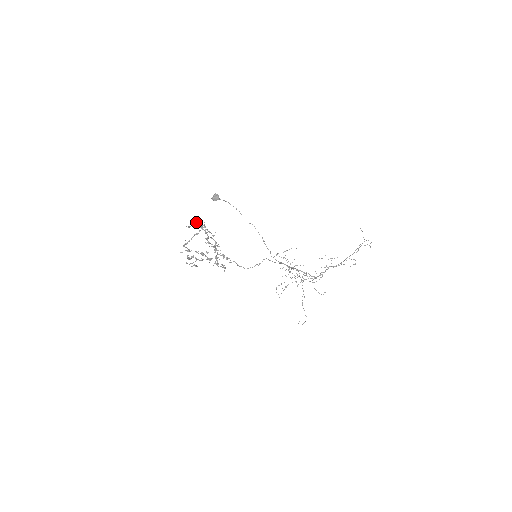
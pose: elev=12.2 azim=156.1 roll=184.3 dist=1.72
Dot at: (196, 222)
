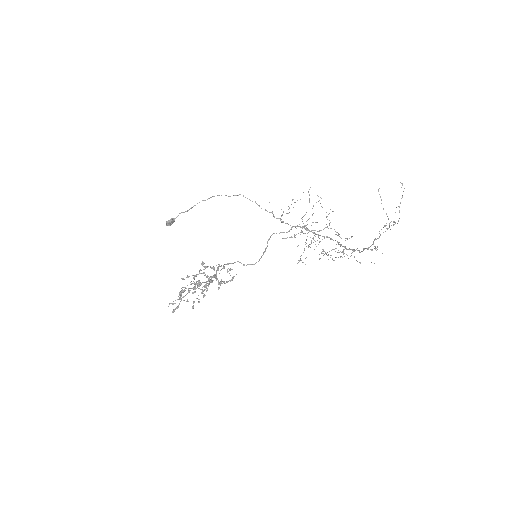
Dot at: (172, 311)
